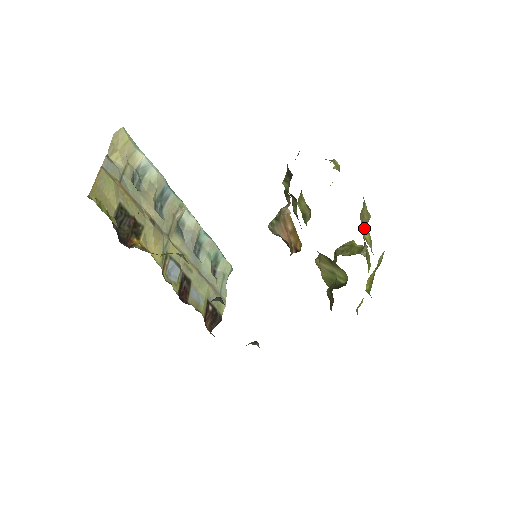
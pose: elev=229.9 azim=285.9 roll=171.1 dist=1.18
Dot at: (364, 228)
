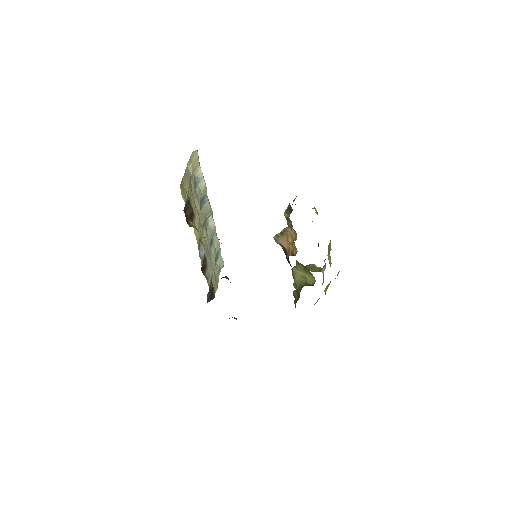
Dot at: (328, 254)
